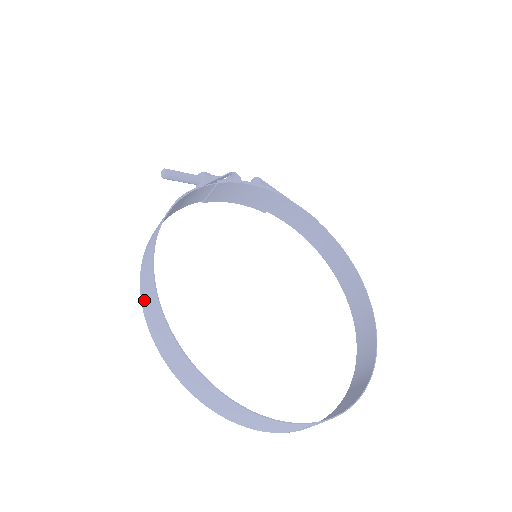
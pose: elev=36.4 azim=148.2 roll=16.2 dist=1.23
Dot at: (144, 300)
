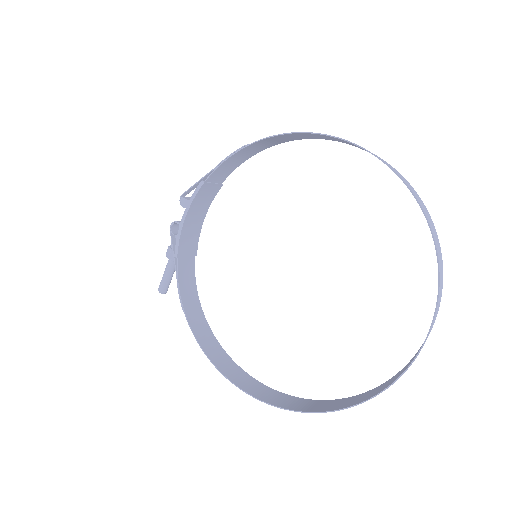
Dot at: (254, 383)
